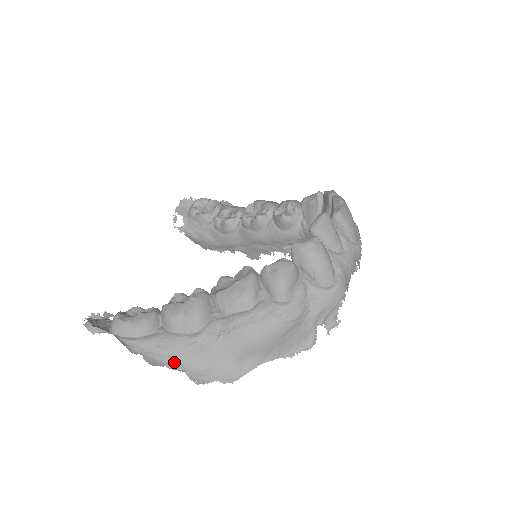
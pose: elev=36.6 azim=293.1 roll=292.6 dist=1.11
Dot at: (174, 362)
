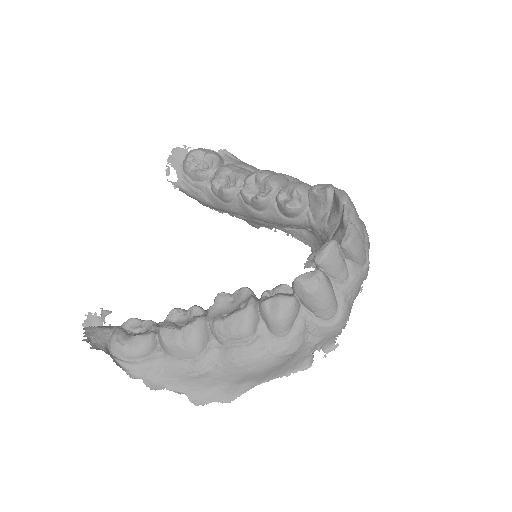
Dot at: (174, 385)
